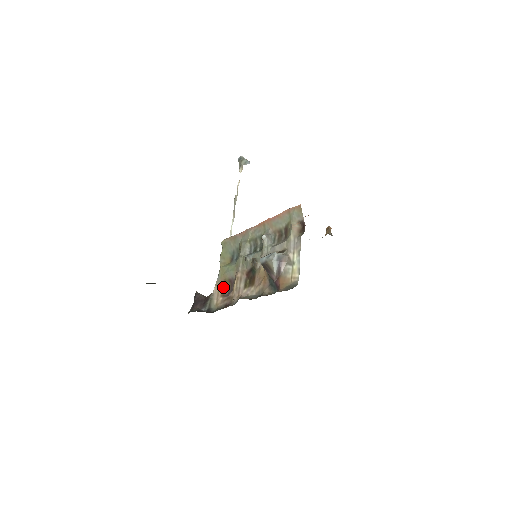
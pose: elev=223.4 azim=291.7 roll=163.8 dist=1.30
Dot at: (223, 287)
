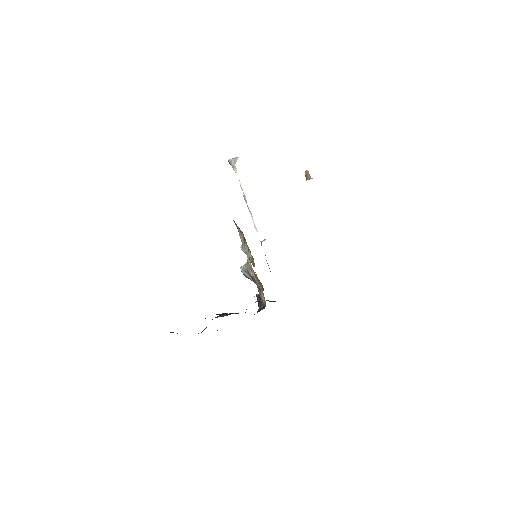
Dot at: (261, 285)
